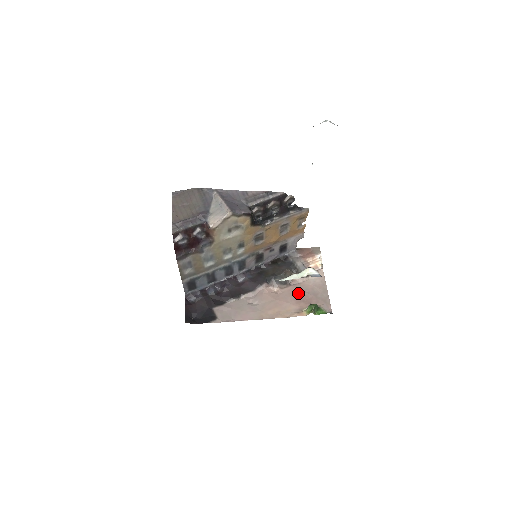
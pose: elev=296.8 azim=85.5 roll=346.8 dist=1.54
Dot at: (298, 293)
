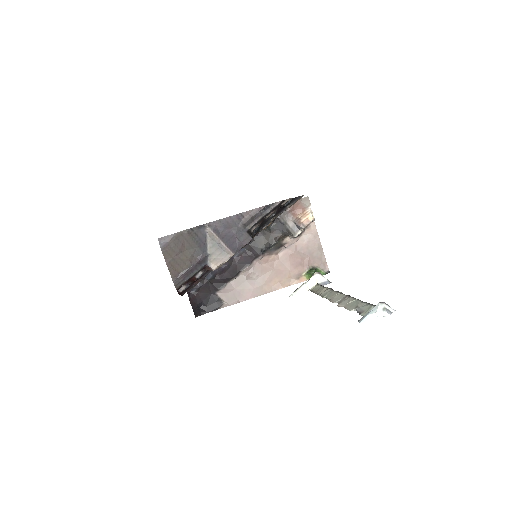
Dot at: (294, 256)
